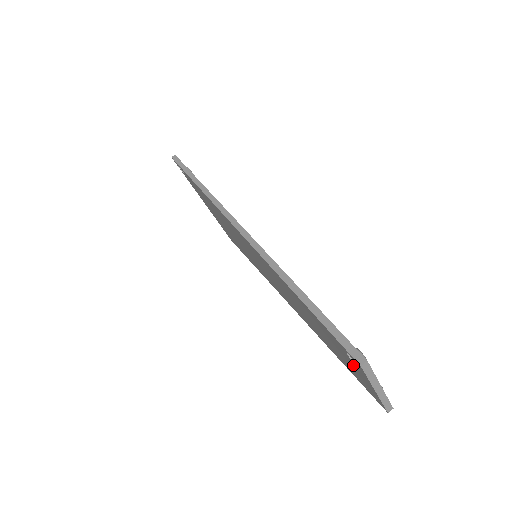
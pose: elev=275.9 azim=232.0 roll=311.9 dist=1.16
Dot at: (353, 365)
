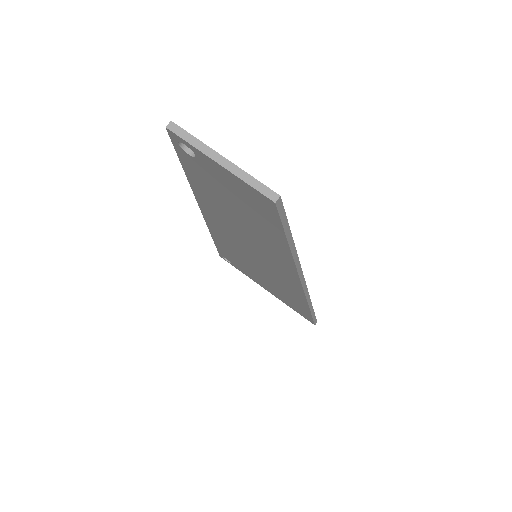
Dot at: (212, 171)
